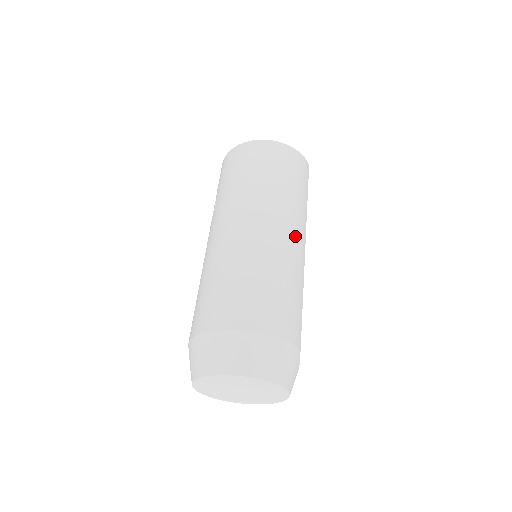
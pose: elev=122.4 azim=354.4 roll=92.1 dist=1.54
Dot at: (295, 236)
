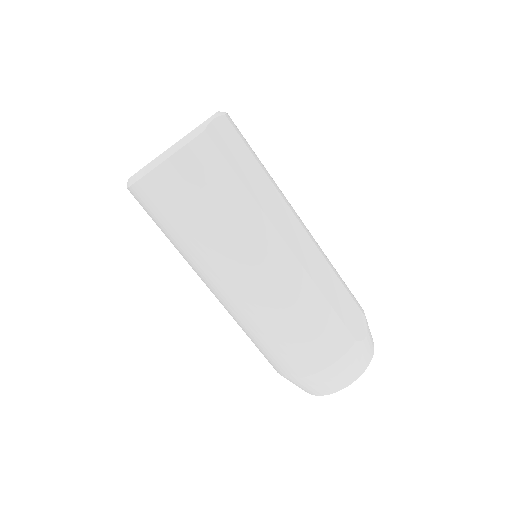
Dot at: (270, 264)
